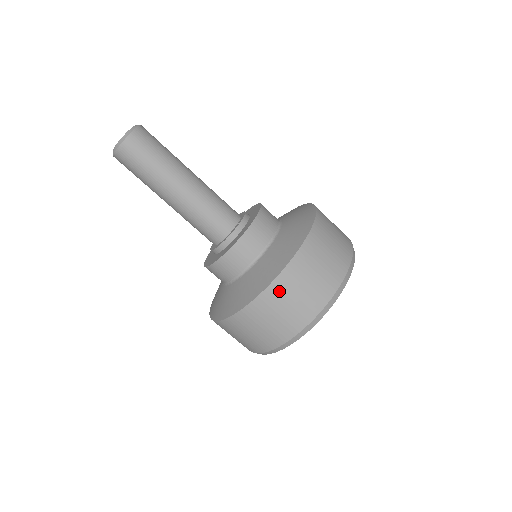
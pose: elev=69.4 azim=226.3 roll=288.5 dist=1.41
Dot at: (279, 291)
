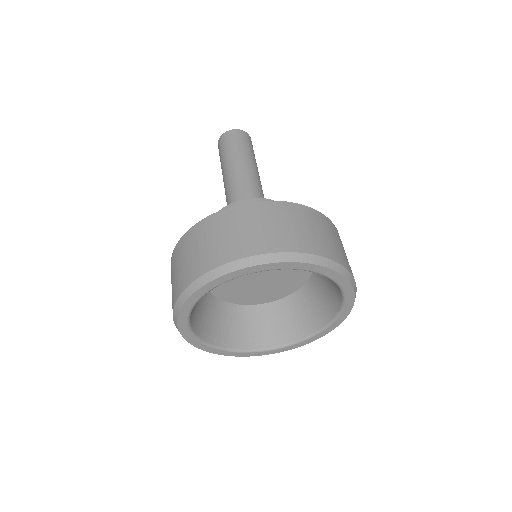
Dot at: (257, 211)
